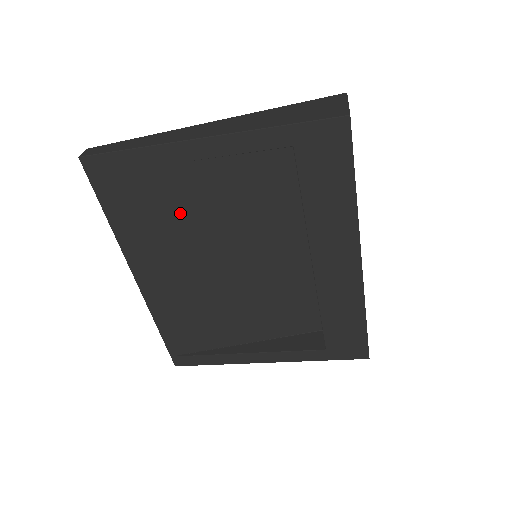
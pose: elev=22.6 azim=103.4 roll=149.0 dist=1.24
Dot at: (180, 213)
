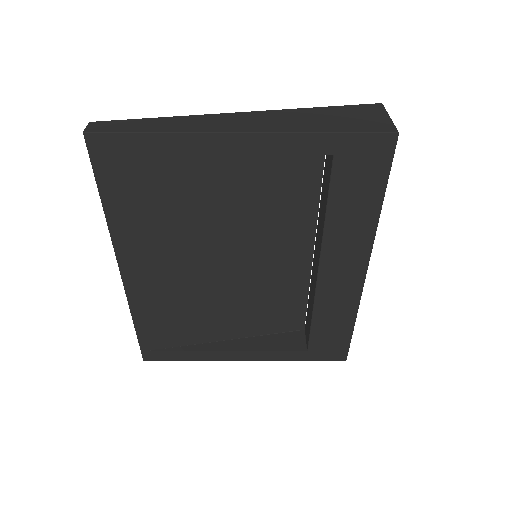
Dot at: (188, 206)
